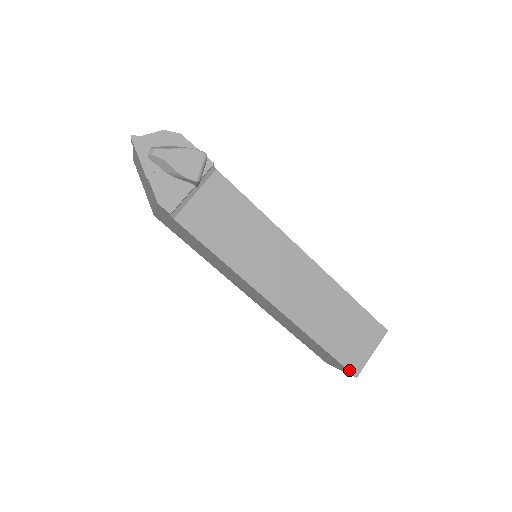
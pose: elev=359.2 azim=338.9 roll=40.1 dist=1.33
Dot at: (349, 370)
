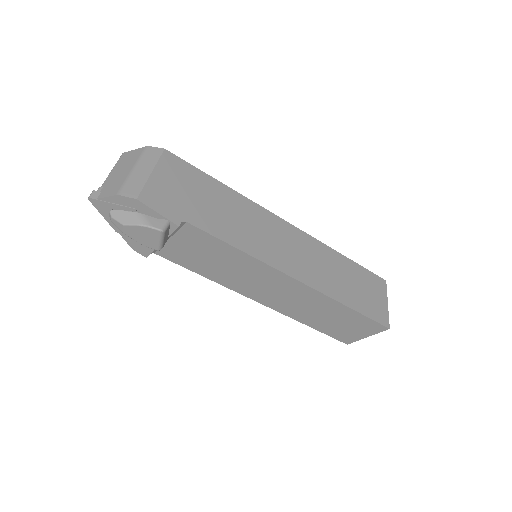
Dot at: (340, 341)
